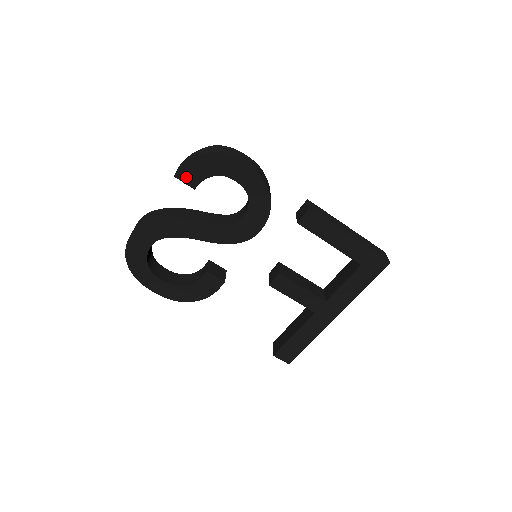
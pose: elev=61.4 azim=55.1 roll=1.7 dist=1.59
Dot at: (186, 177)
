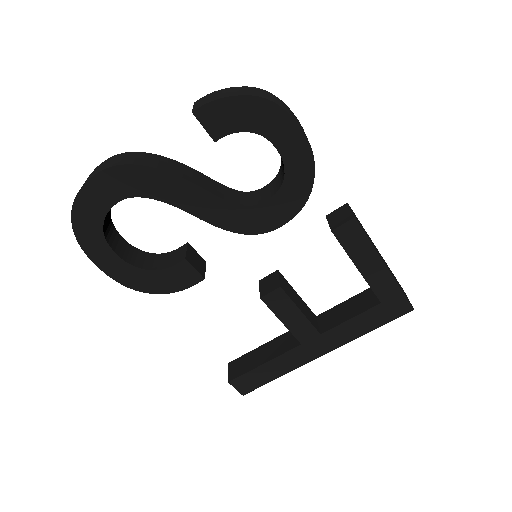
Dot at: (210, 120)
